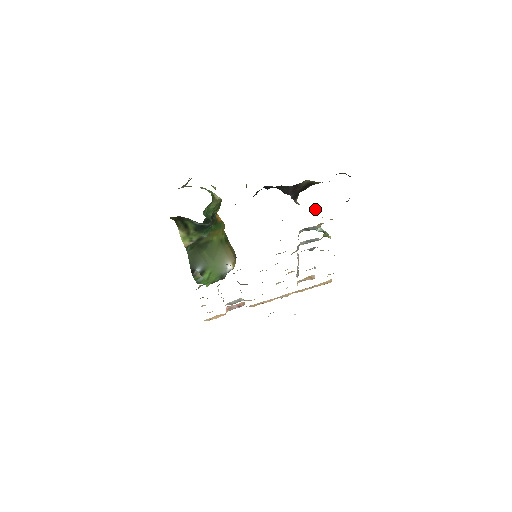
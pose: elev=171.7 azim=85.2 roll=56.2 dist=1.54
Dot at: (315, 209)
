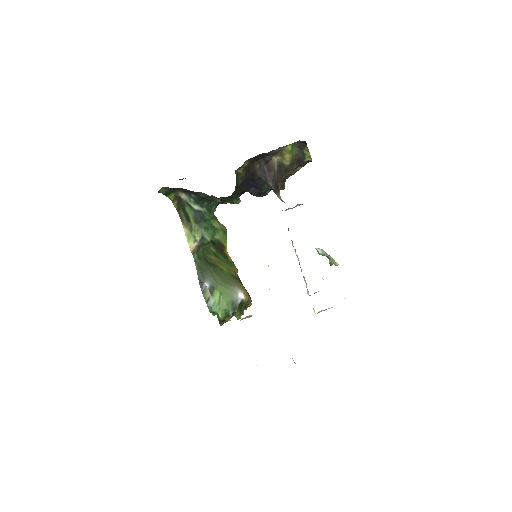
Dot at: occluded
